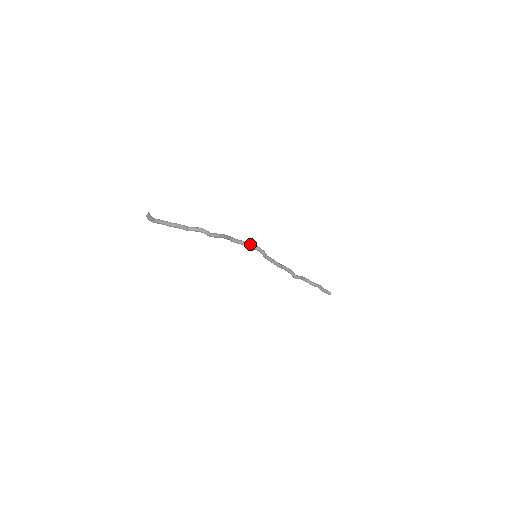
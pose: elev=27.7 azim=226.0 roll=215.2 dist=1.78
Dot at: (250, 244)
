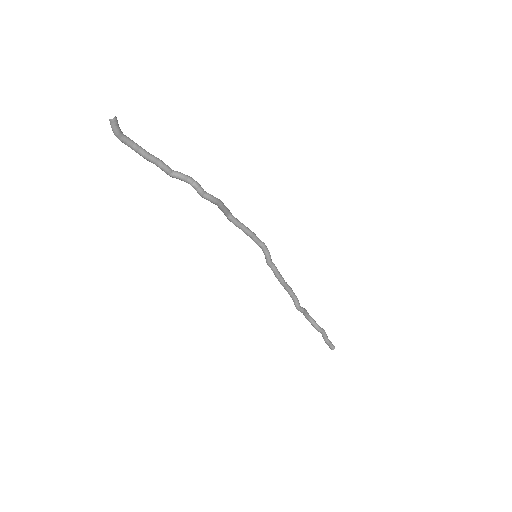
Dot at: (253, 233)
